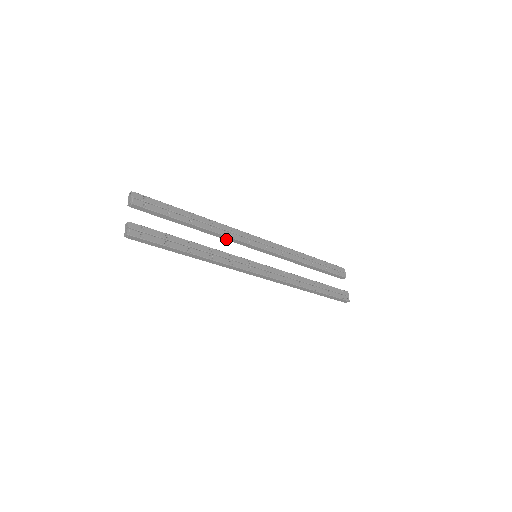
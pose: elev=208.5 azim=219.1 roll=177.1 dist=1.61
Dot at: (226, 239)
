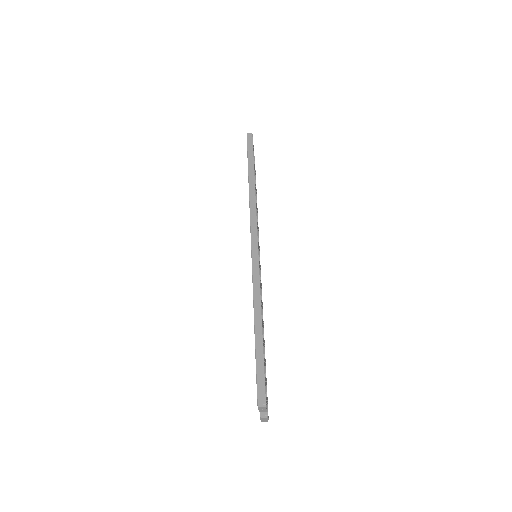
Dot at: occluded
